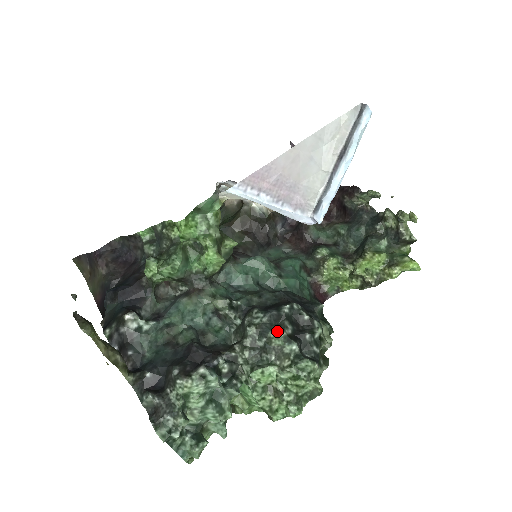
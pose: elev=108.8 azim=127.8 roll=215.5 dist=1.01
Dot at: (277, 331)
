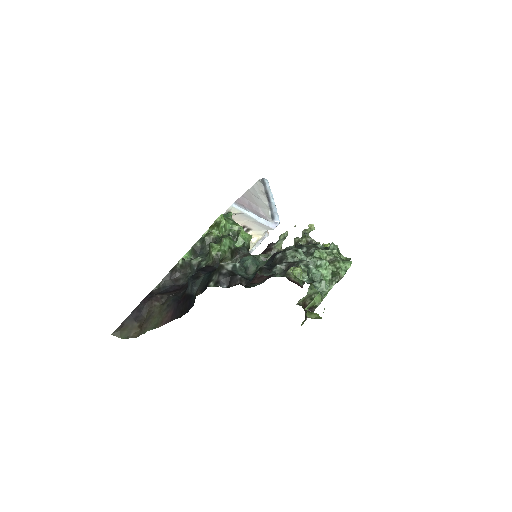
Dot at: (306, 245)
